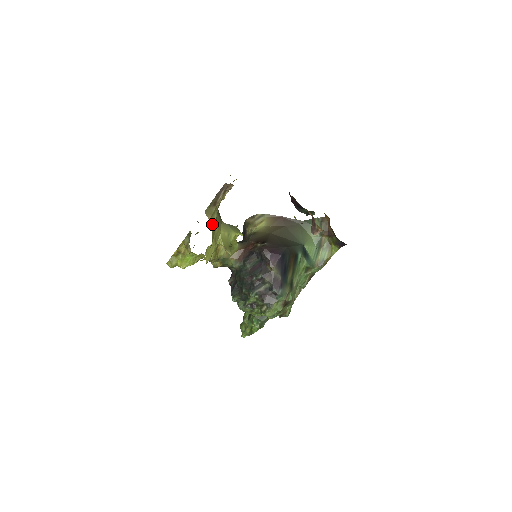
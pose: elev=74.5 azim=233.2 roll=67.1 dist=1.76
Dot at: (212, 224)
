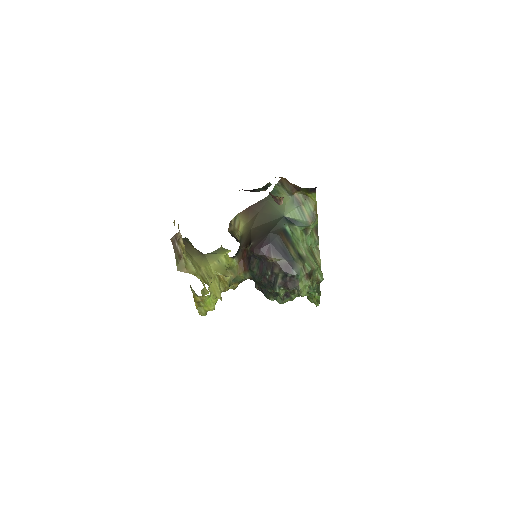
Dot at: (192, 273)
